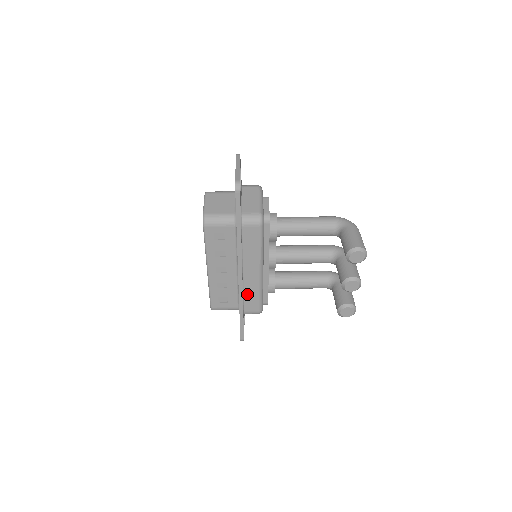
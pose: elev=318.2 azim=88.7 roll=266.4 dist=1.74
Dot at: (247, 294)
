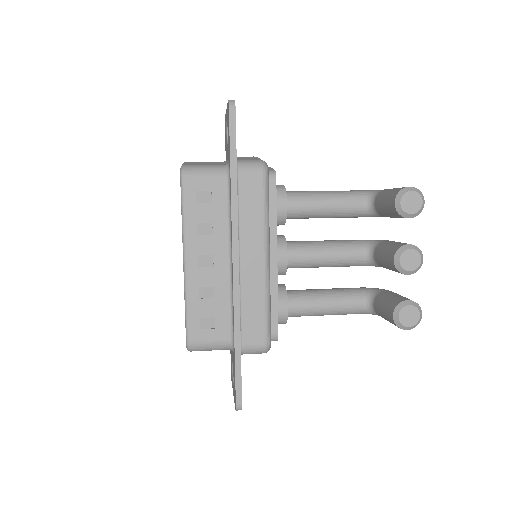
Dot at: (246, 306)
